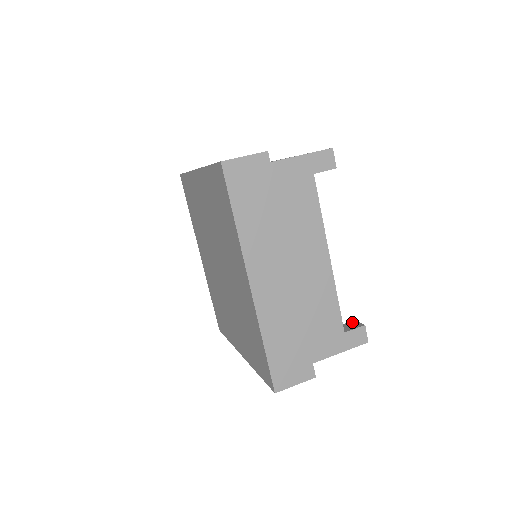
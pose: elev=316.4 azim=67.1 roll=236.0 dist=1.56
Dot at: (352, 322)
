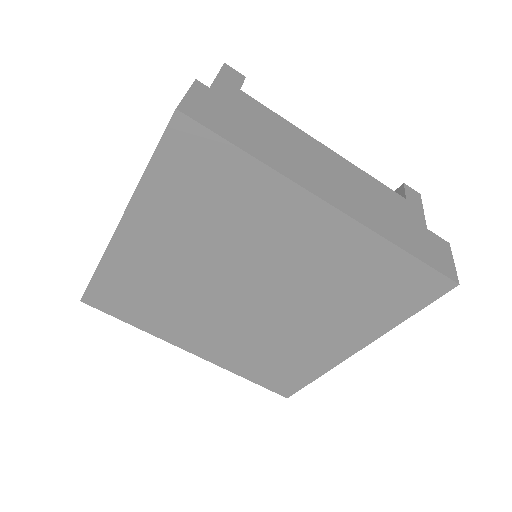
Dot at: occluded
